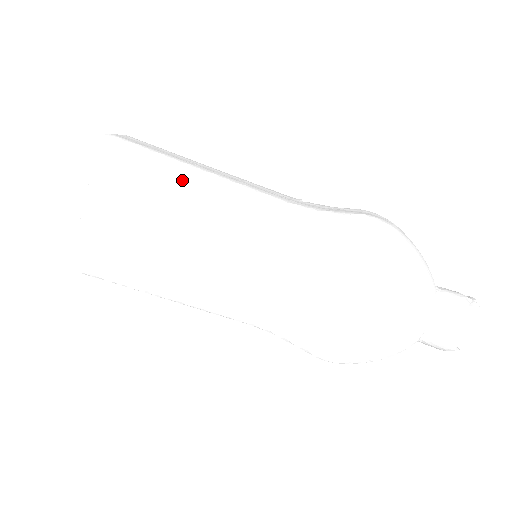
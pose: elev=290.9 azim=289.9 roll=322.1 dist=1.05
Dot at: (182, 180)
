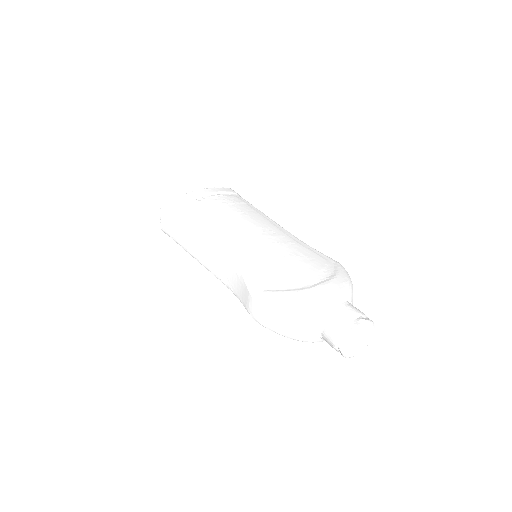
Dot at: (254, 209)
